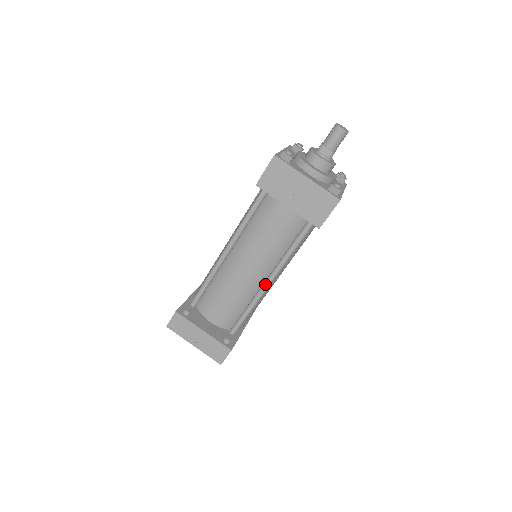
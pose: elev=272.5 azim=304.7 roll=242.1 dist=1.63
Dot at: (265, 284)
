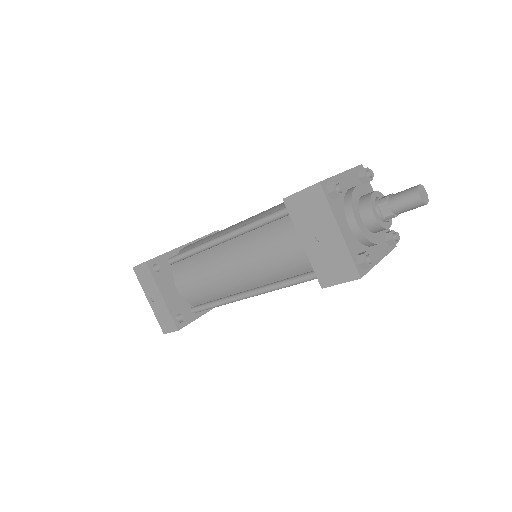
Dot at: (243, 294)
